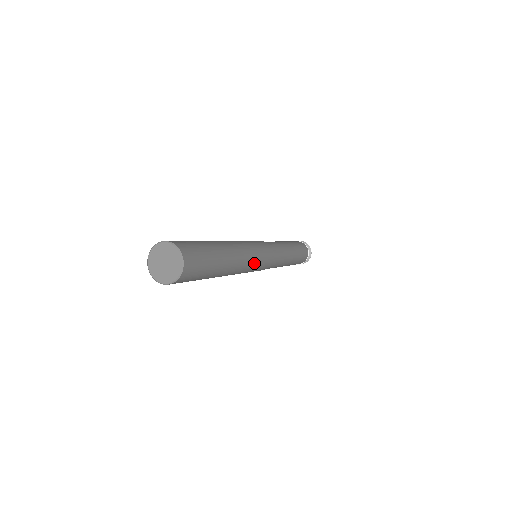
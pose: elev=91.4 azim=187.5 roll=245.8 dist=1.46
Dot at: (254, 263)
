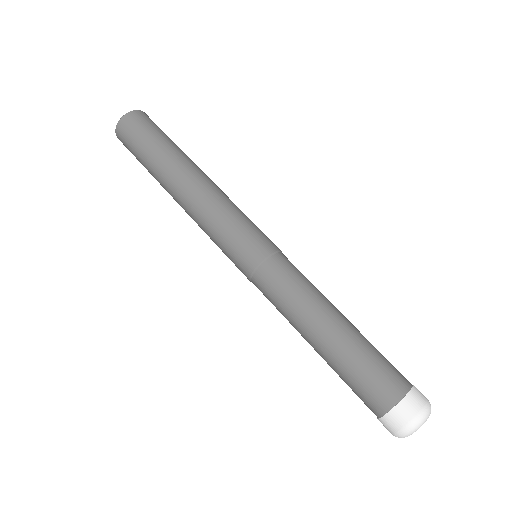
Dot at: (219, 216)
